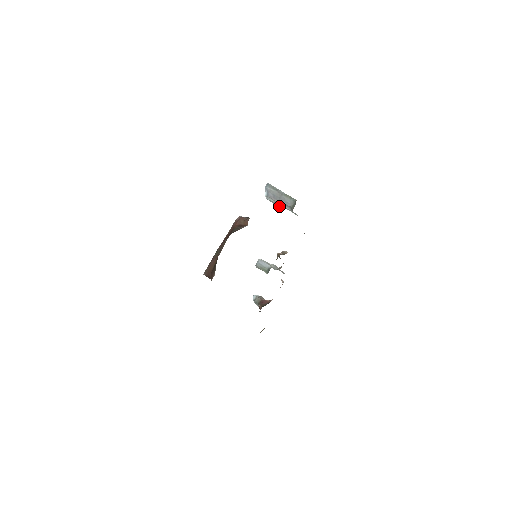
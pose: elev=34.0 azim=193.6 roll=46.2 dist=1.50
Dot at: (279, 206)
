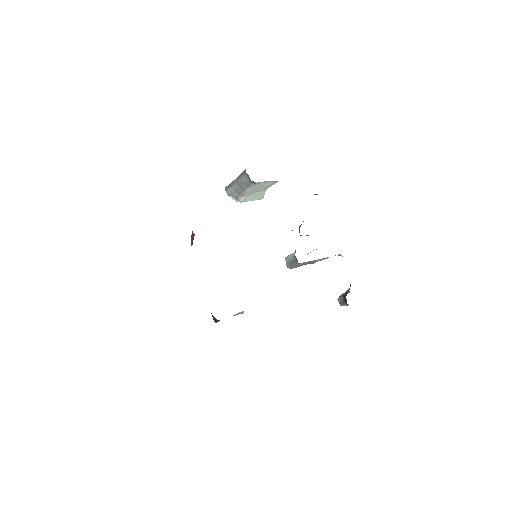
Dot at: (263, 196)
